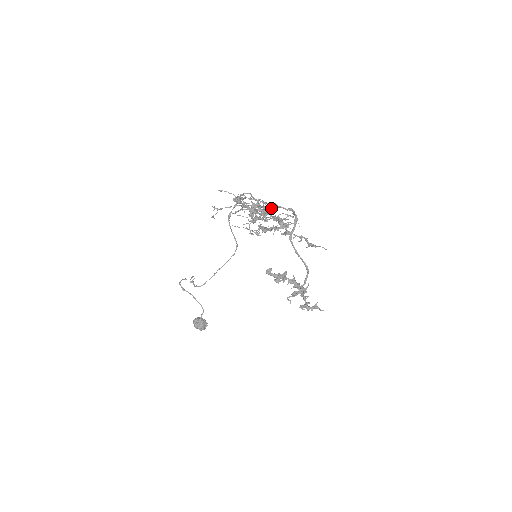
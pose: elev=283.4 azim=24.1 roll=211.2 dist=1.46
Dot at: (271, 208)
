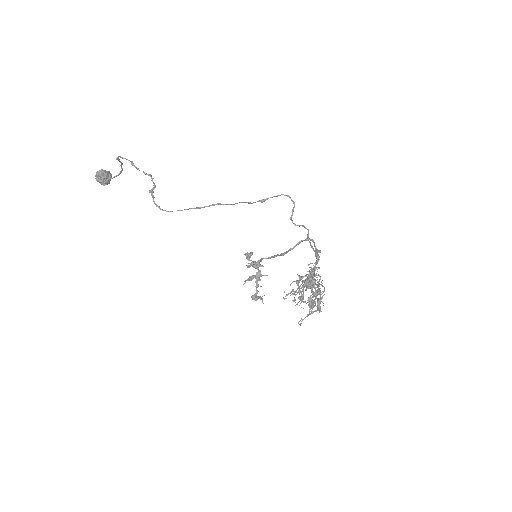
Dot at: occluded
